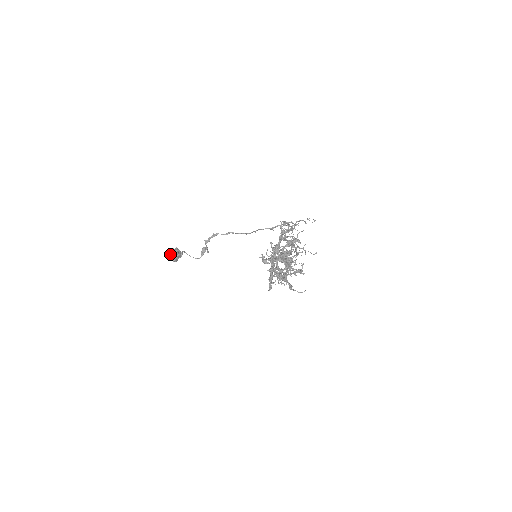
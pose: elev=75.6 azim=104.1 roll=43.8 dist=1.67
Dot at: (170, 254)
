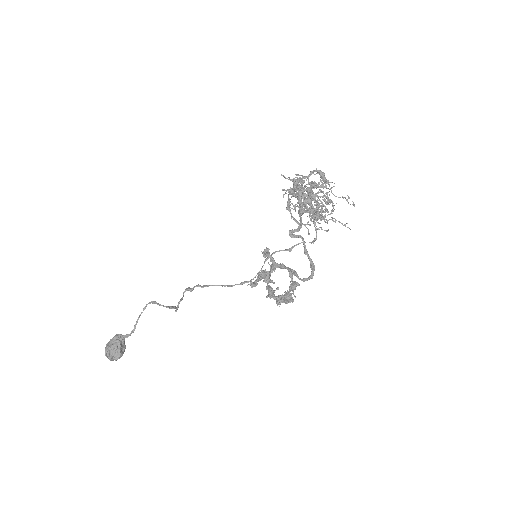
Dot at: (112, 338)
